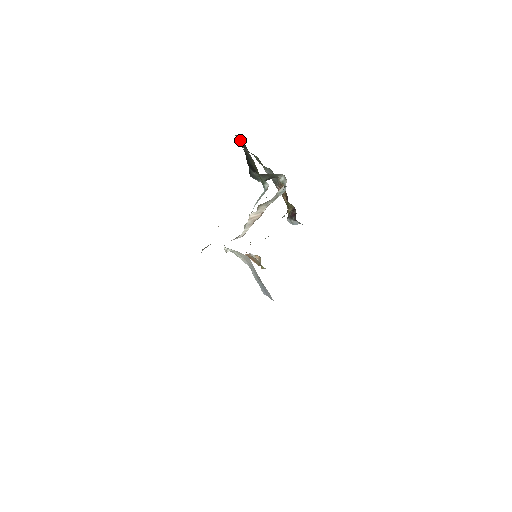
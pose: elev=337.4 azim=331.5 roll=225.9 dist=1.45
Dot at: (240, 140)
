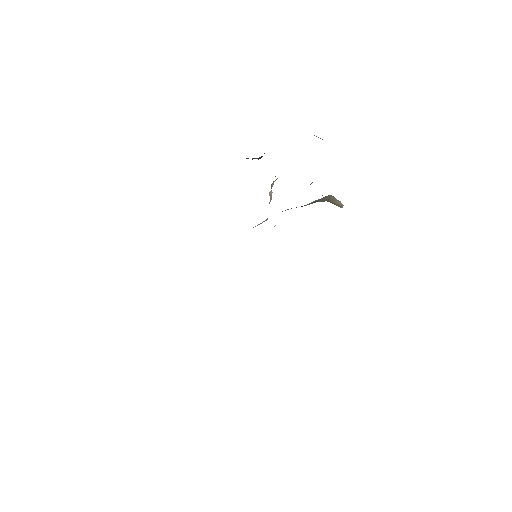
Dot at: occluded
